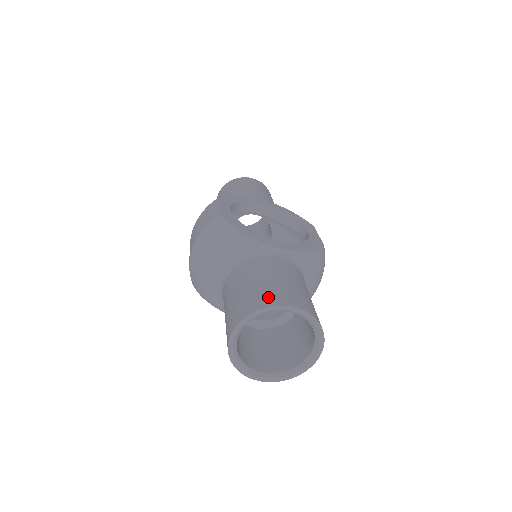
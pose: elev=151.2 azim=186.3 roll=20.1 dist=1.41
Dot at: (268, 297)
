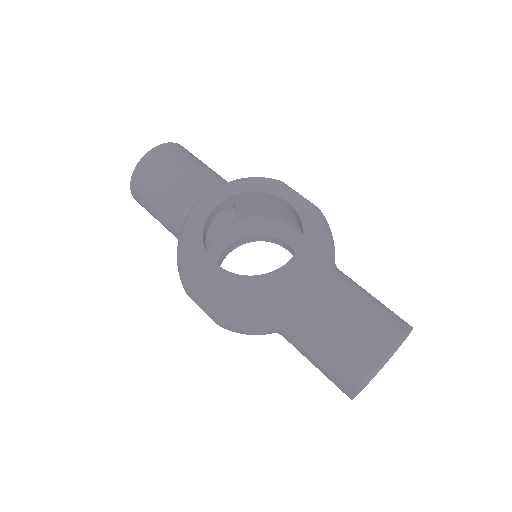
Dot at: (362, 357)
